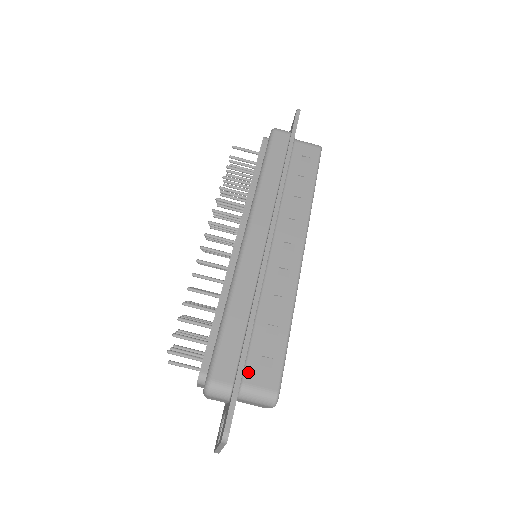
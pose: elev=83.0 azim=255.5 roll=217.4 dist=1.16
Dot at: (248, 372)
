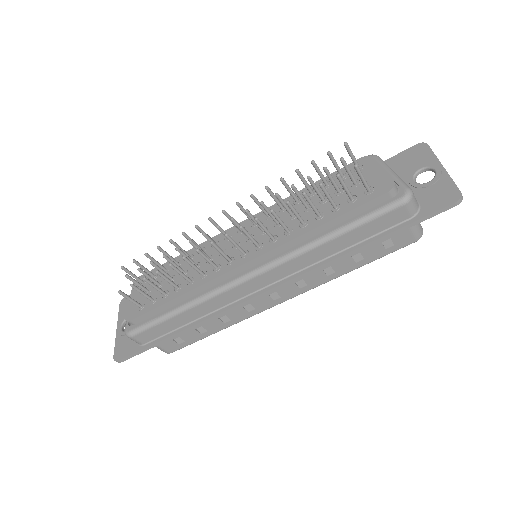
Dot at: occluded
